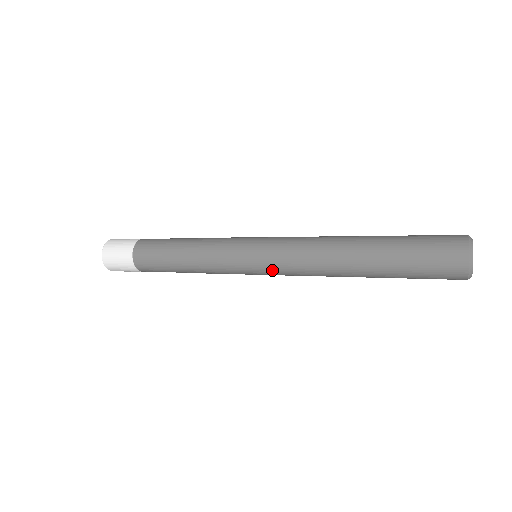
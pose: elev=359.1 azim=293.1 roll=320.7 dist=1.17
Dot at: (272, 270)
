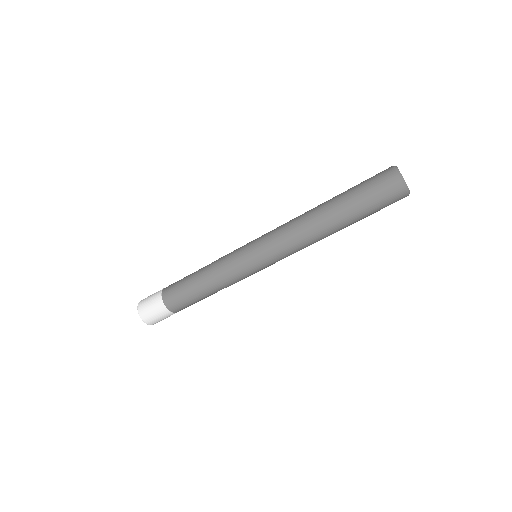
Dot at: (271, 256)
